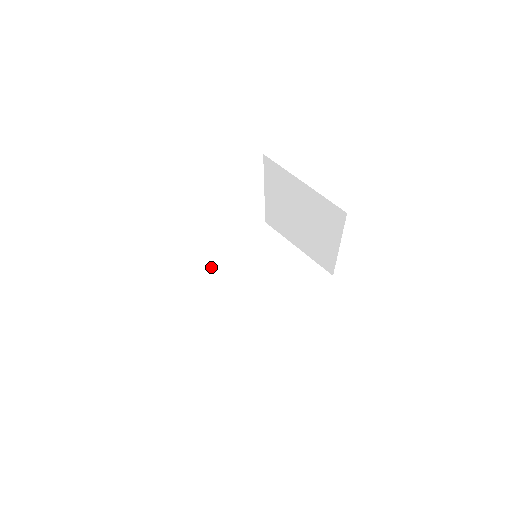
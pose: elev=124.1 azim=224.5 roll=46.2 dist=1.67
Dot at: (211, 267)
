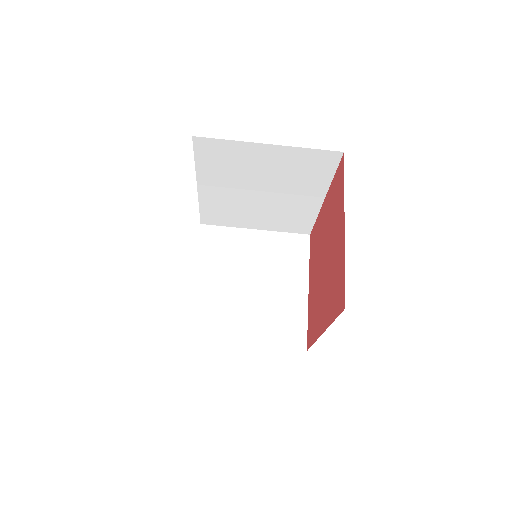
Dot at: (199, 201)
